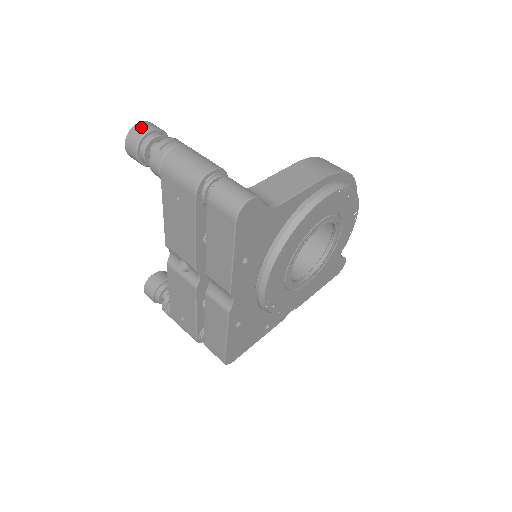
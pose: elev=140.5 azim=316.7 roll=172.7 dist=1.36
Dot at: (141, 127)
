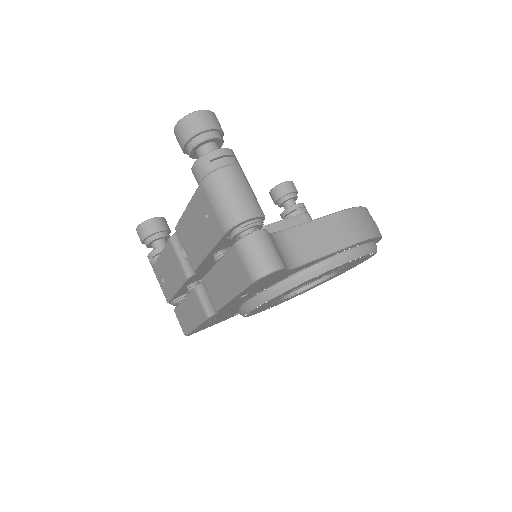
Dot at: (200, 119)
